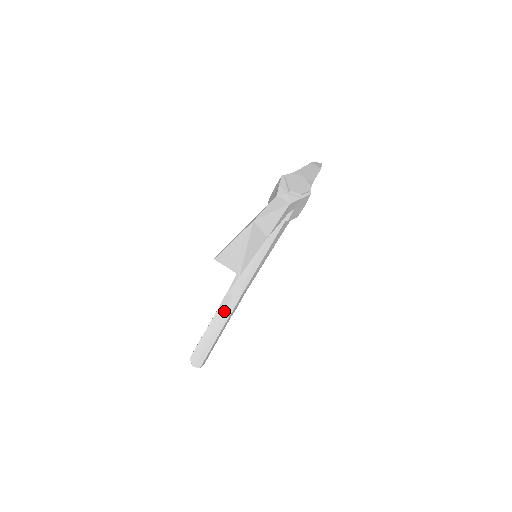
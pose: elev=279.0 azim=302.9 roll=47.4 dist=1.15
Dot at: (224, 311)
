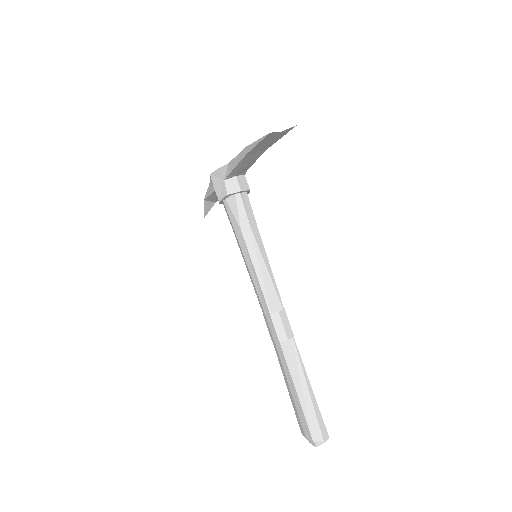
Dot at: (286, 335)
